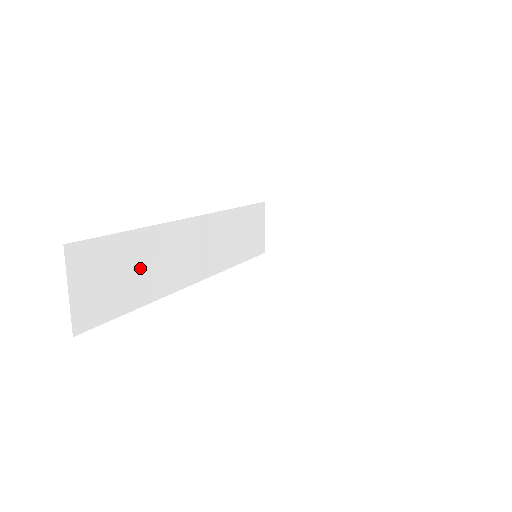
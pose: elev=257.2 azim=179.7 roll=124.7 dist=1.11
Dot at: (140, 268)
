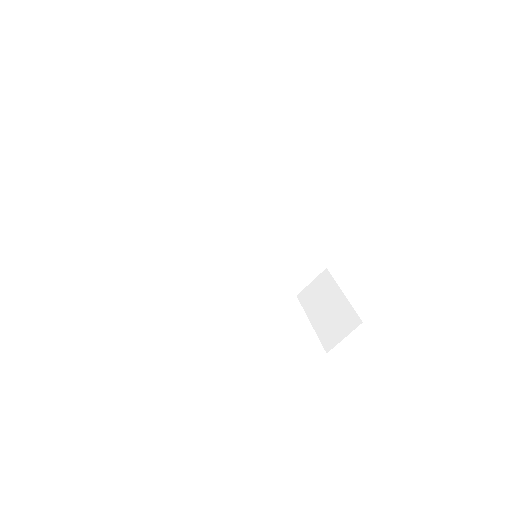
Dot at: (201, 198)
